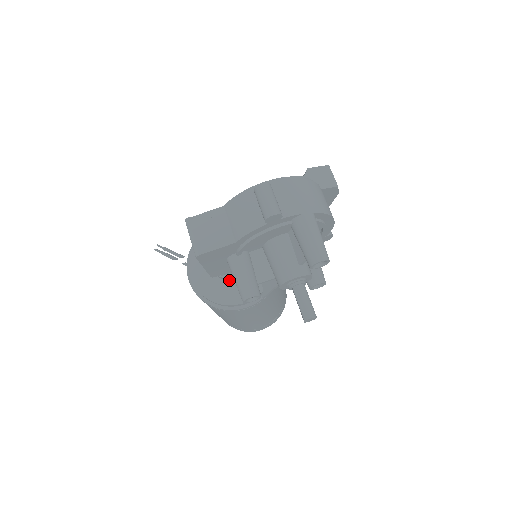
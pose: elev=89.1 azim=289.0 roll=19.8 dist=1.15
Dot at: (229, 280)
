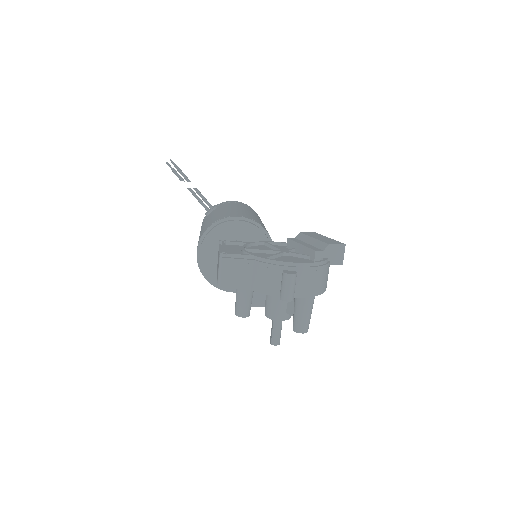
Dot at: occluded
